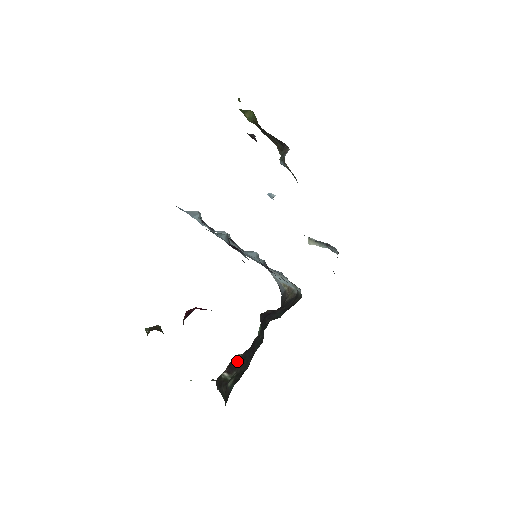
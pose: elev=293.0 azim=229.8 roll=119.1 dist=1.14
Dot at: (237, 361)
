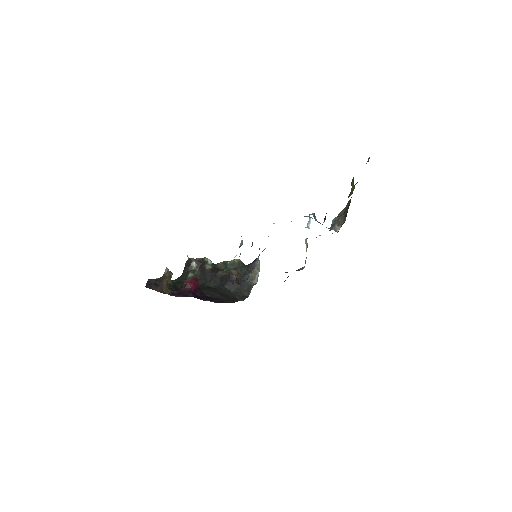
Dot at: (203, 267)
